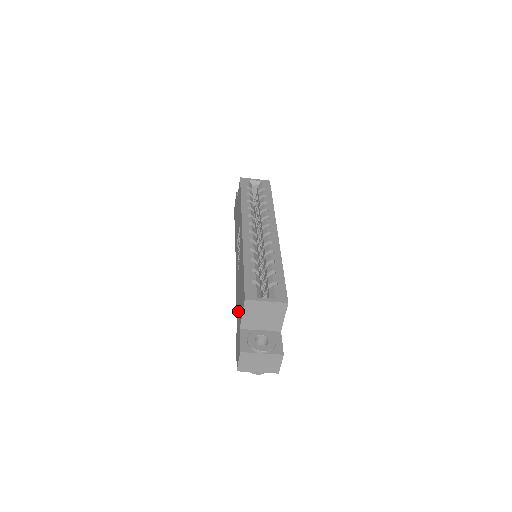
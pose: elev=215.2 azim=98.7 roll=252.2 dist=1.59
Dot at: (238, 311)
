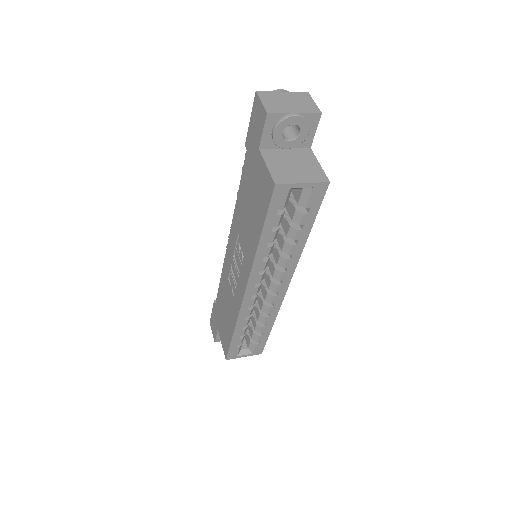
Dot at: (219, 310)
